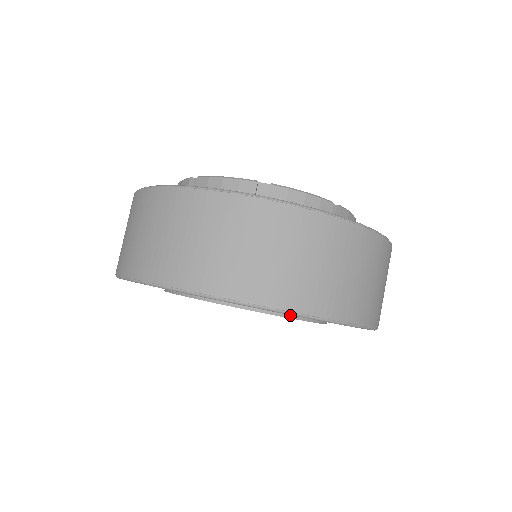
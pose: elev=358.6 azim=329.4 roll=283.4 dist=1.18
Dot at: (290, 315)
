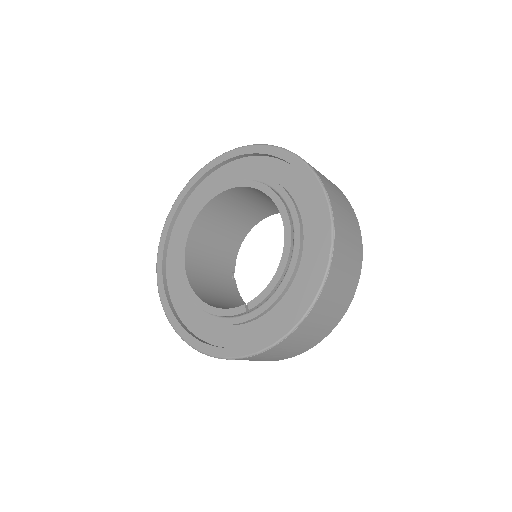
Dot at: (288, 211)
